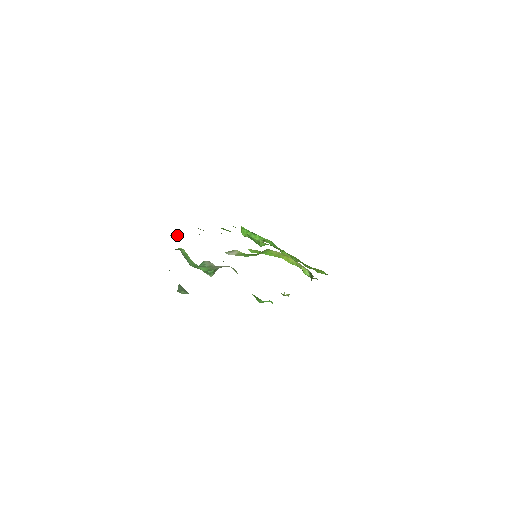
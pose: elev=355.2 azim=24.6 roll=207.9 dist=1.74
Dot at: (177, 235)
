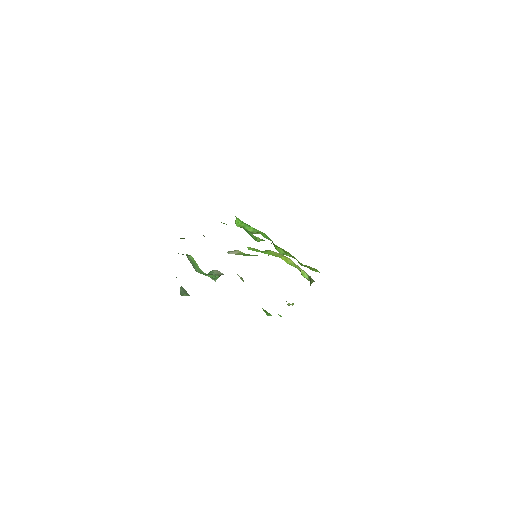
Dot at: (183, 238)
